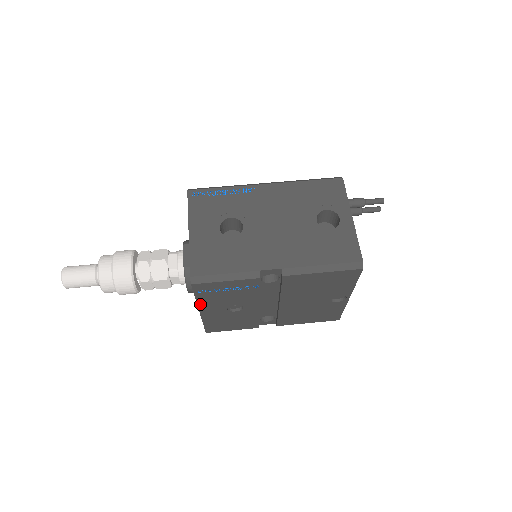
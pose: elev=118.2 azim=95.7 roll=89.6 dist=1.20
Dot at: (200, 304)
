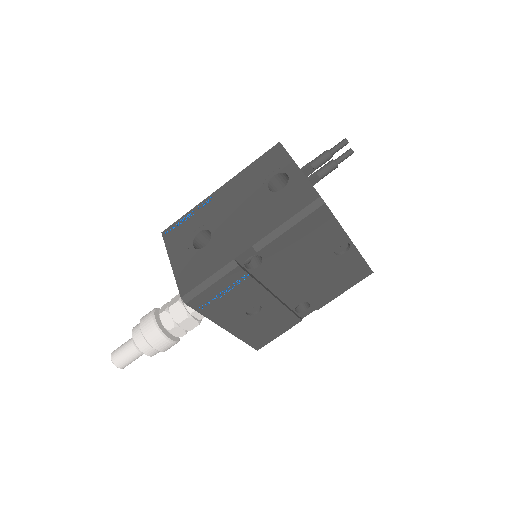
Dot at: (217, 321)
